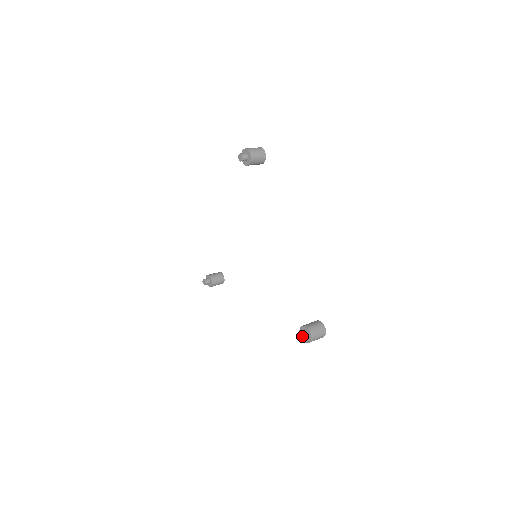
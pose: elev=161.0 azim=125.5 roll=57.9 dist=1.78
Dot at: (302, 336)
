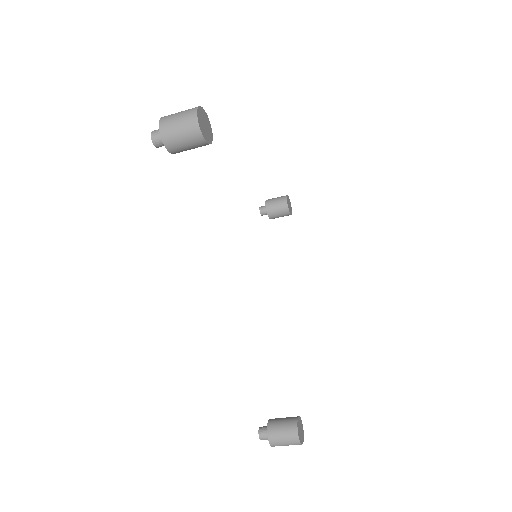
Dot at: (154, 132)
